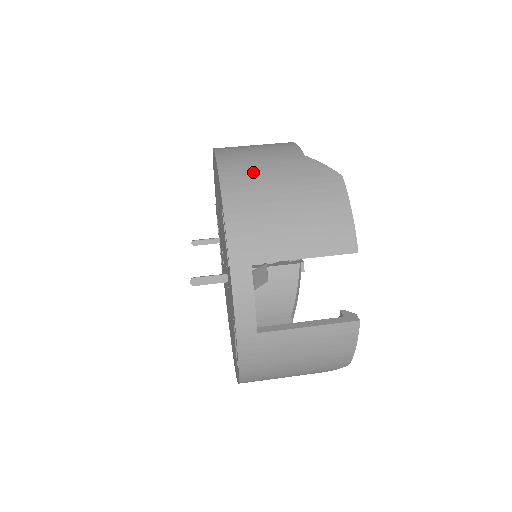
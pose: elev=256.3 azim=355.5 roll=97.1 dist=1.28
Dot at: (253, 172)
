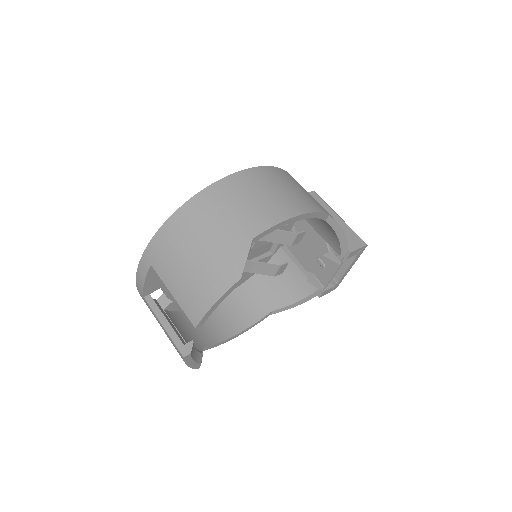
Dot at: (208, 216)
